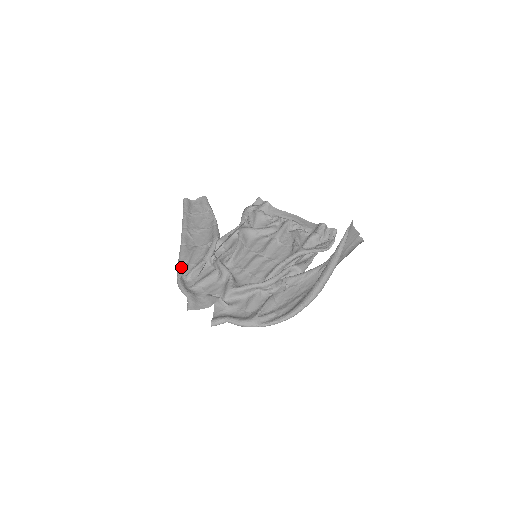
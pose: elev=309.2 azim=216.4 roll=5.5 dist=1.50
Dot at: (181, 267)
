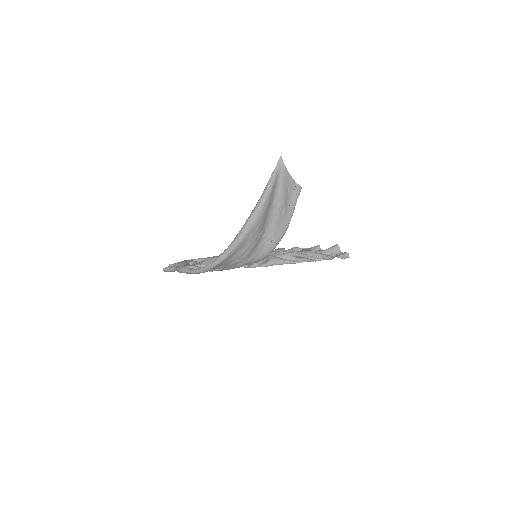
Dot at: (203, 258)
